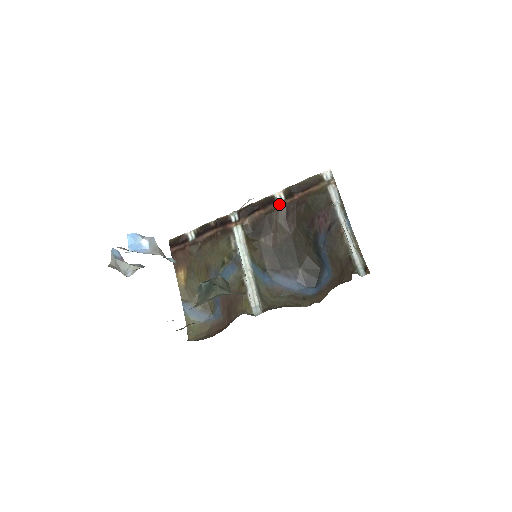
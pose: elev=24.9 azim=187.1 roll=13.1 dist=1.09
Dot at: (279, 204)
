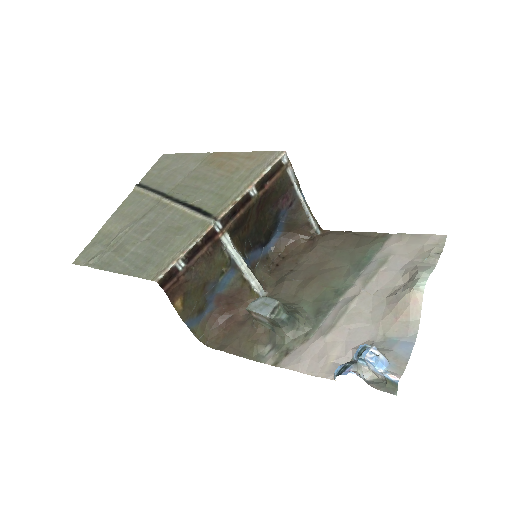
Dot at: (255, 199)
